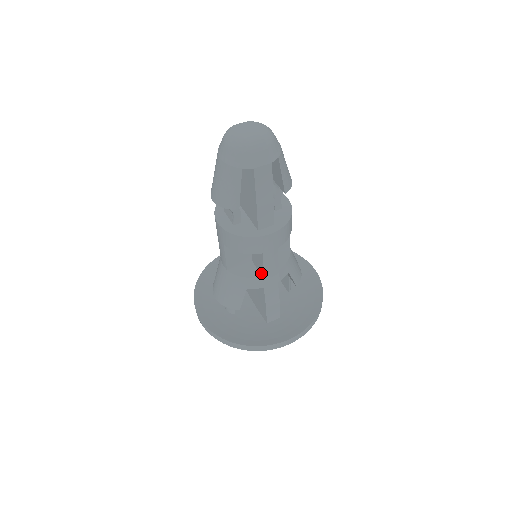
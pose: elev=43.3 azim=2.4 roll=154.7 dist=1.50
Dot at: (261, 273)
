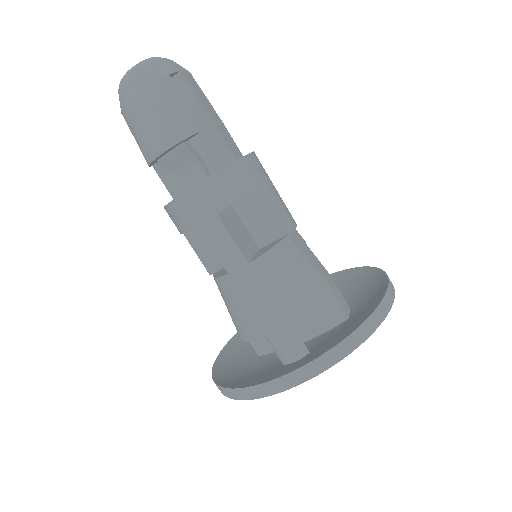
Dot at: (283, 231)
